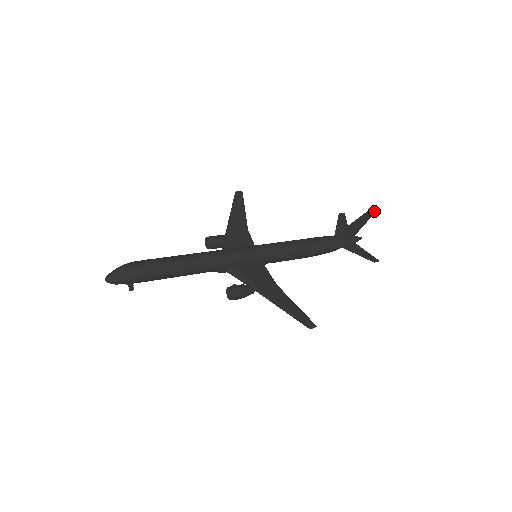
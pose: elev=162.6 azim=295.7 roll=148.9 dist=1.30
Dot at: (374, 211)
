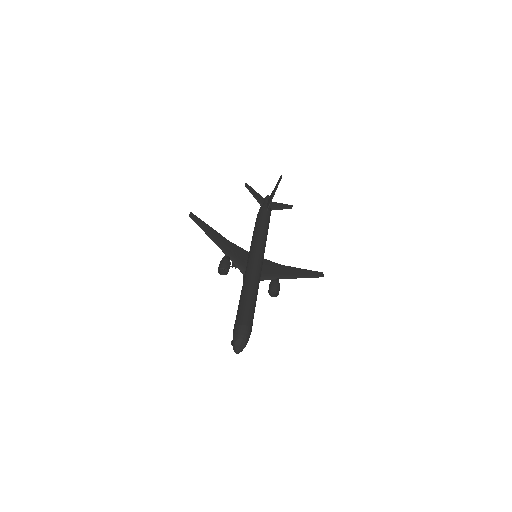
Dot at: occluded
